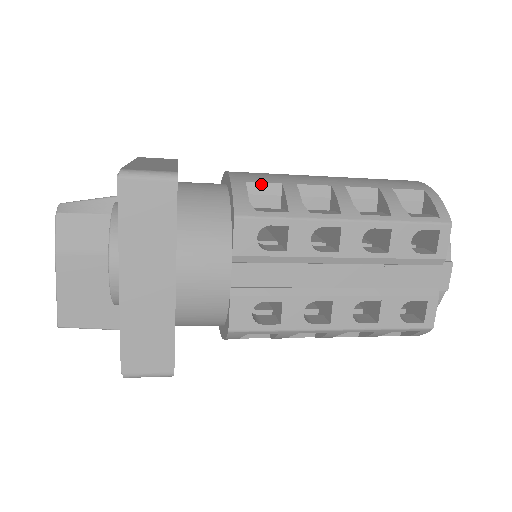
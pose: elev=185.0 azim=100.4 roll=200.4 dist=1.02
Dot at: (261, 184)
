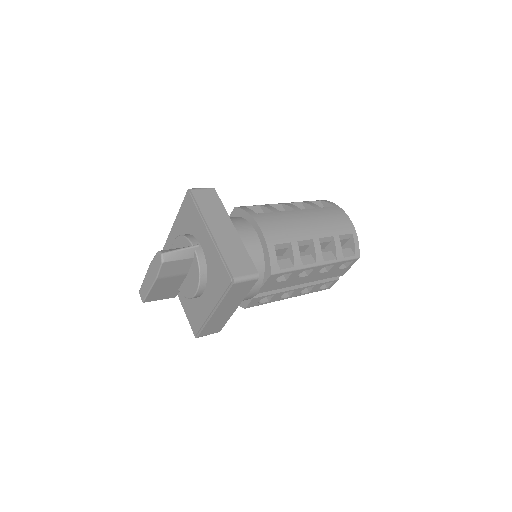
Dot at: (281, 244)
